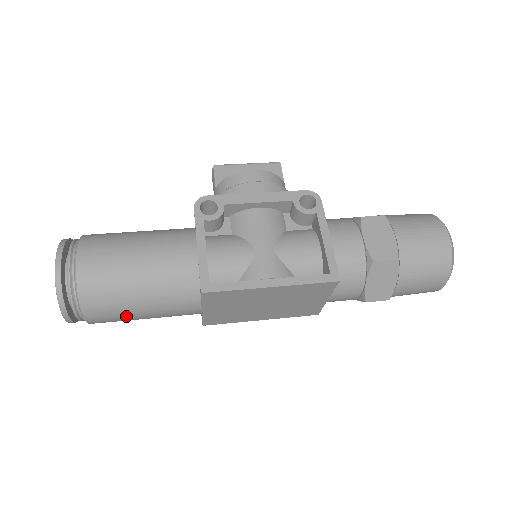
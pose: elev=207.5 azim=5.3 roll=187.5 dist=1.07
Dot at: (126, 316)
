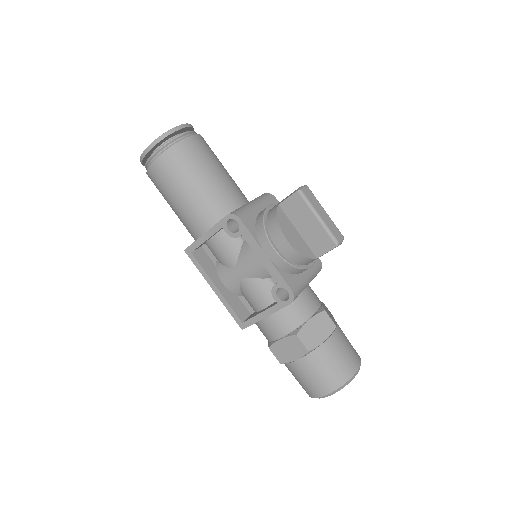
Dot at: occluded
